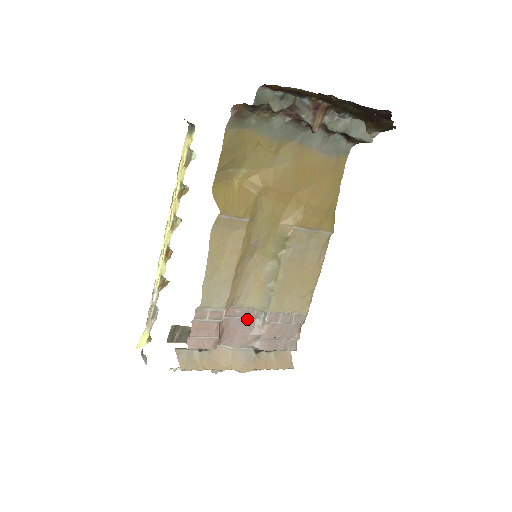
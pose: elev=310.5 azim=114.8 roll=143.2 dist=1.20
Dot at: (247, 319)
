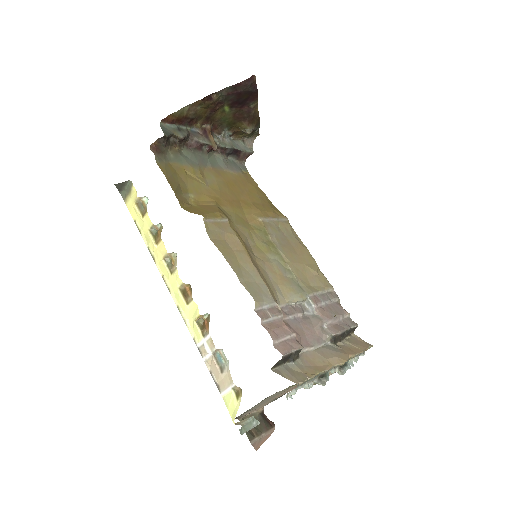
Dot at: (299, 316)
